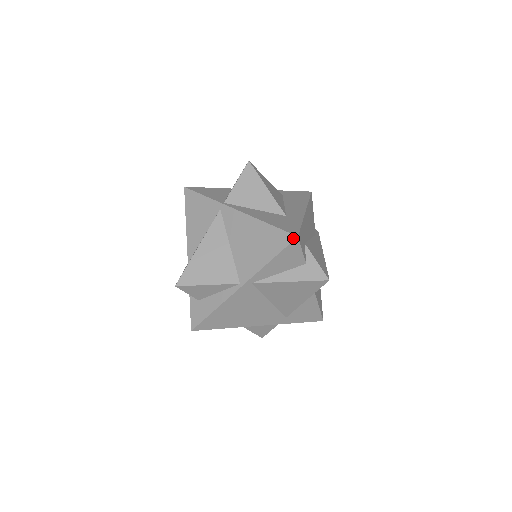
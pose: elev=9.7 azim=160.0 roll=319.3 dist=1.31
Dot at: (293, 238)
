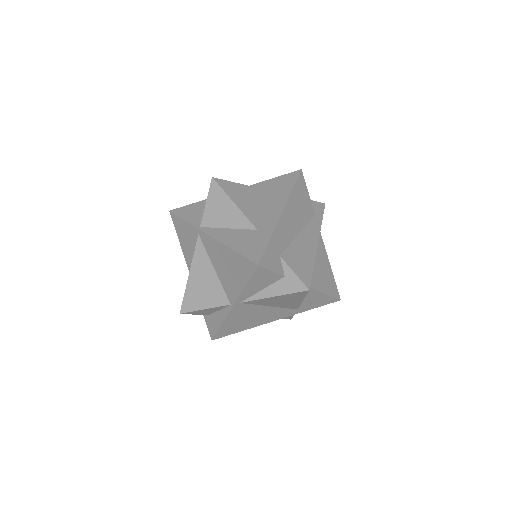
Dot at: (255, 266)
